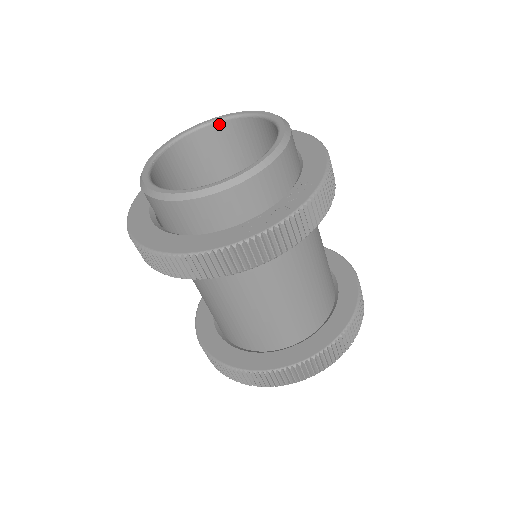
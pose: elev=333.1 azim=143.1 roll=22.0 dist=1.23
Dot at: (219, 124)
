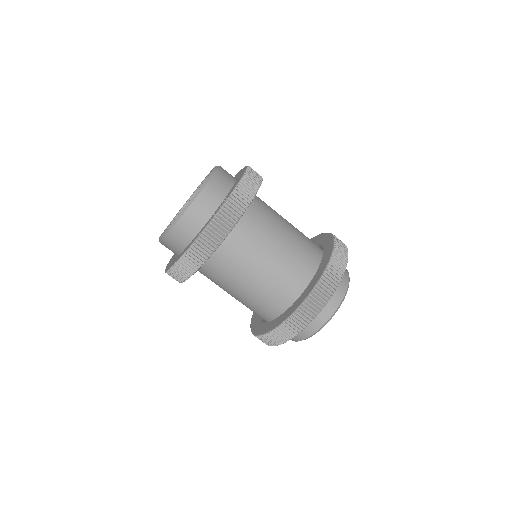
Dot at: occluded
